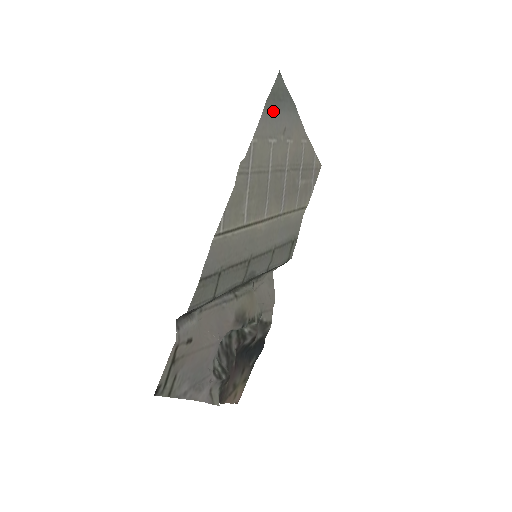
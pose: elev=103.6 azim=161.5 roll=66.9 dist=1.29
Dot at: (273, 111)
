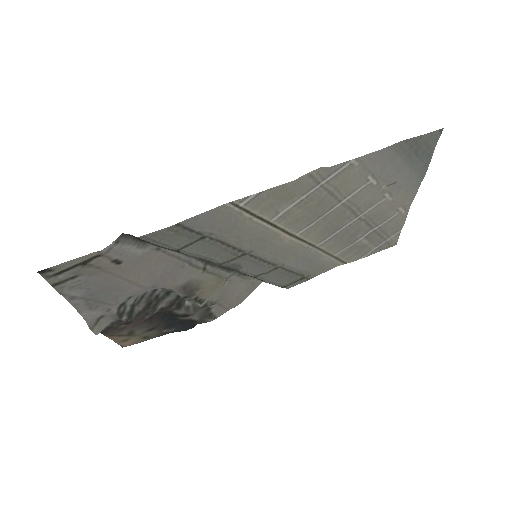
Dot at: (400, 156)
